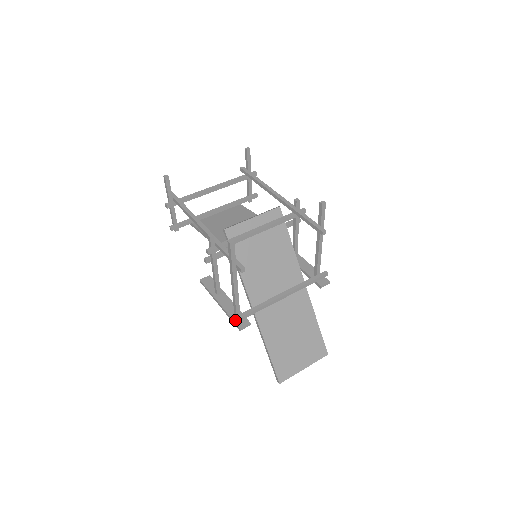
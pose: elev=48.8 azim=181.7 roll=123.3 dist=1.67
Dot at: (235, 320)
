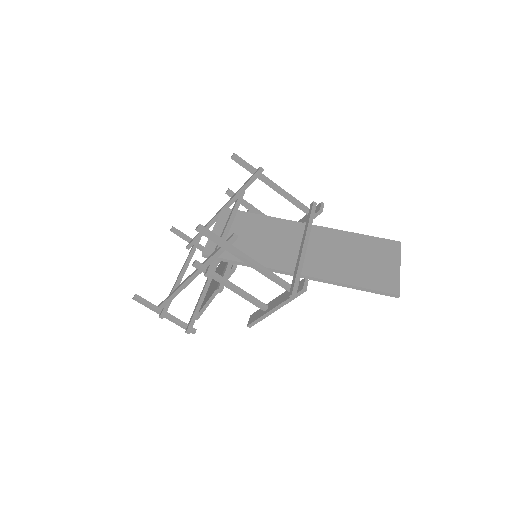
Dot at: (292, 290)
